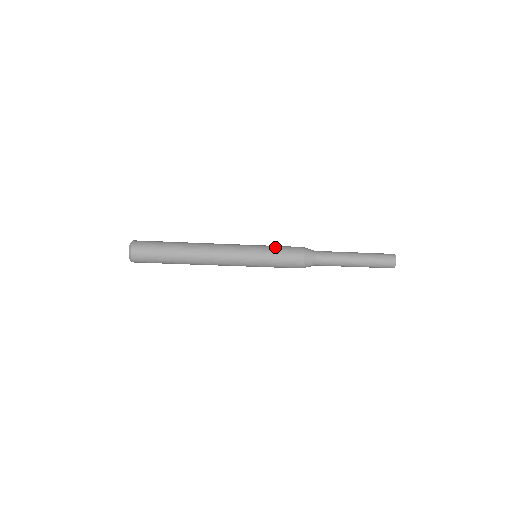
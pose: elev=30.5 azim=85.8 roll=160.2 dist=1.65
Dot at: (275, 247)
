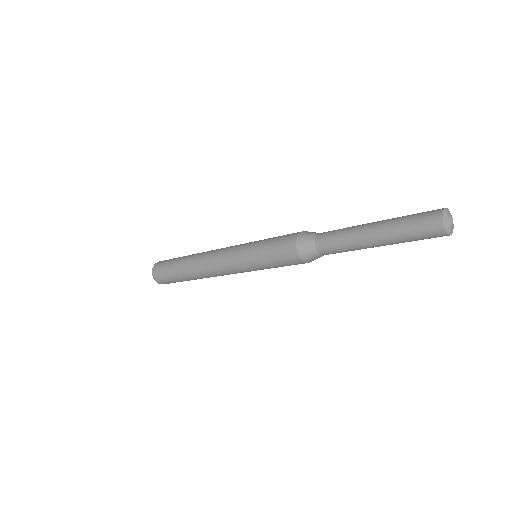
Dot at: (264, 249)
